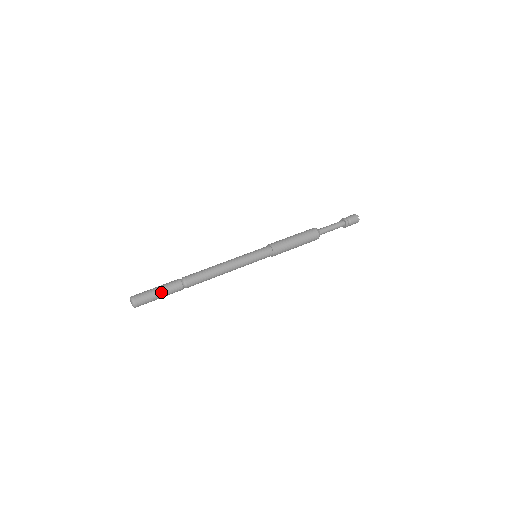
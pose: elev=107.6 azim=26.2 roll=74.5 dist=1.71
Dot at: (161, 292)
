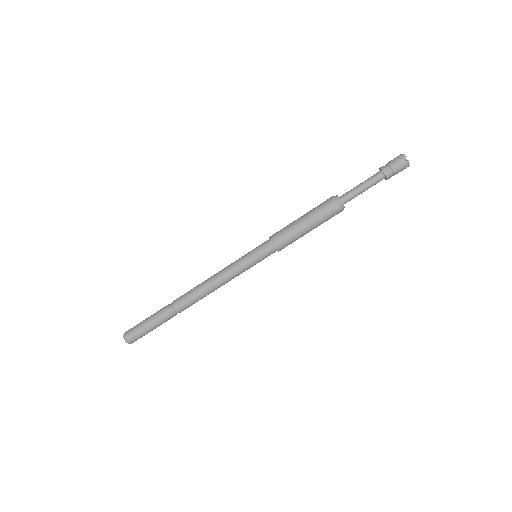
Dot at: (148, 320)
